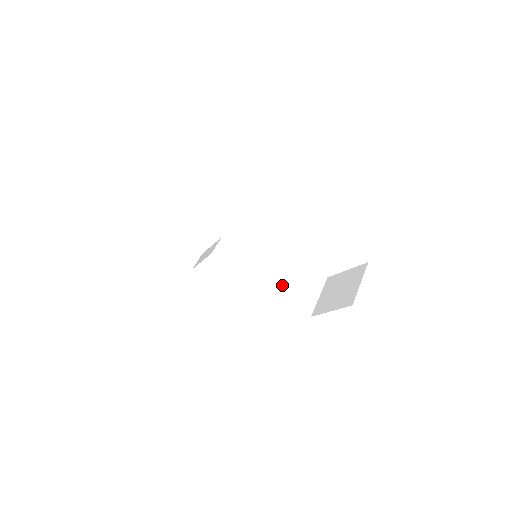
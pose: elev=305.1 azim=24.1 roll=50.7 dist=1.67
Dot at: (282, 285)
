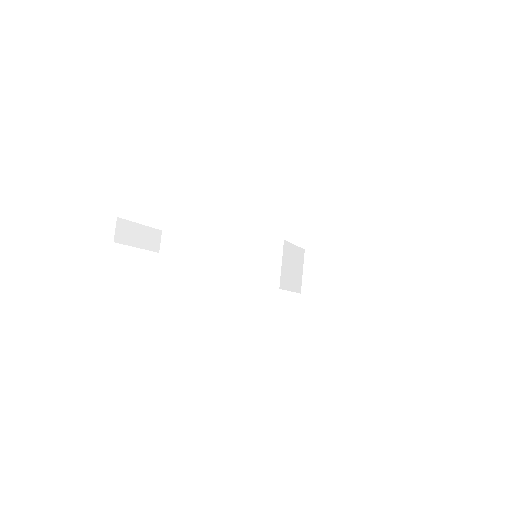
Dot at: (286, 282)
